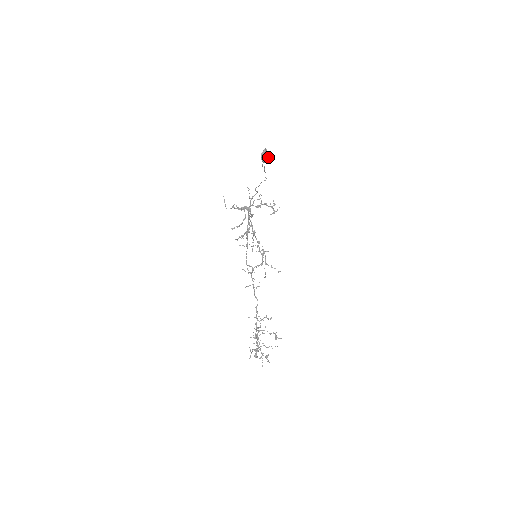
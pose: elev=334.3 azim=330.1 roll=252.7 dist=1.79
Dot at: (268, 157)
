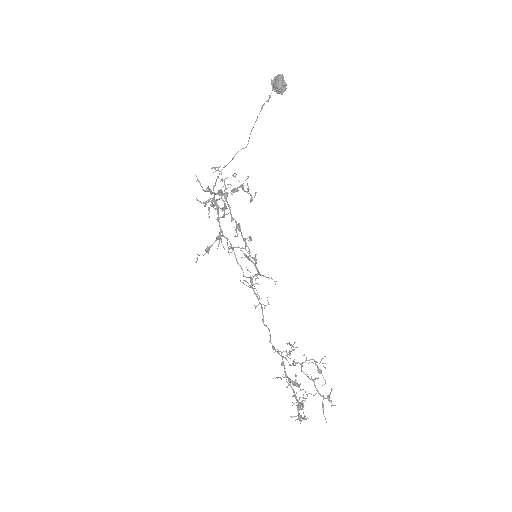
Dot at: (283, 86)
